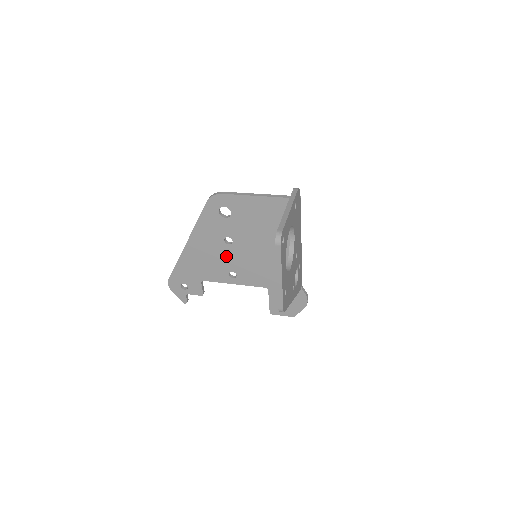
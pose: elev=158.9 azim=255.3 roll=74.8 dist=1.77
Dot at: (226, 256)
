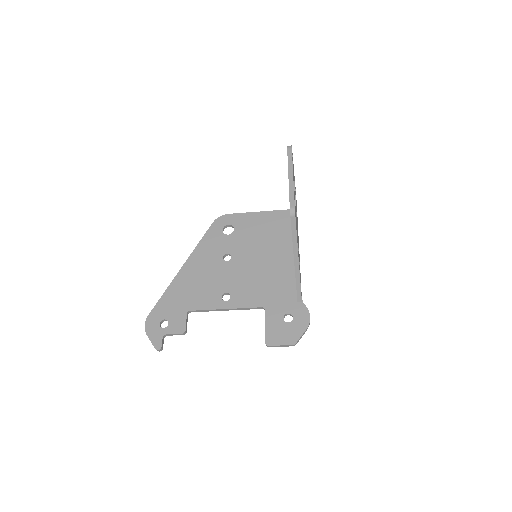
Dot at: (222, 275)
